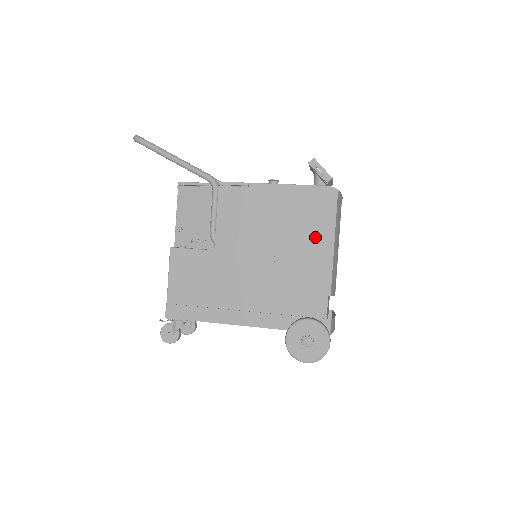
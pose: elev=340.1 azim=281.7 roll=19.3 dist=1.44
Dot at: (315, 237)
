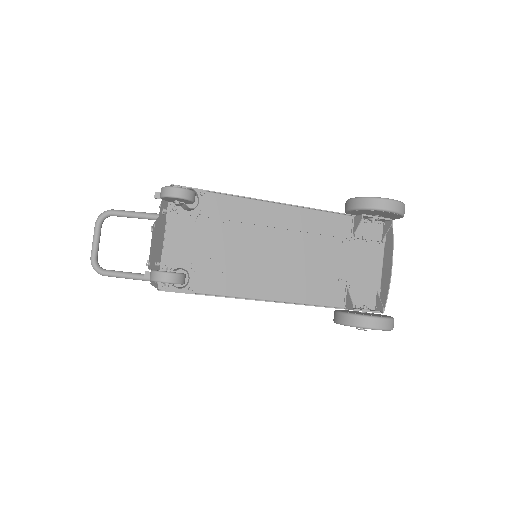
Dot at: occluded
